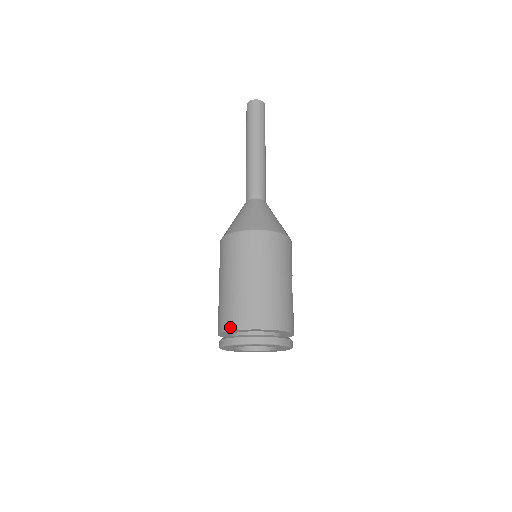
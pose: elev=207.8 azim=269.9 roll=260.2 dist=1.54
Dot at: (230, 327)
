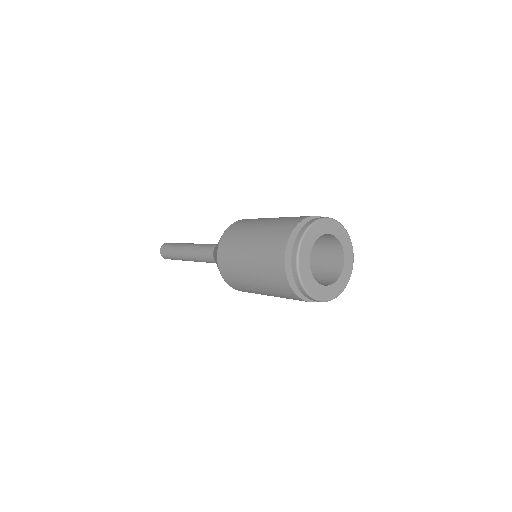
Dot at: (317, 216)
